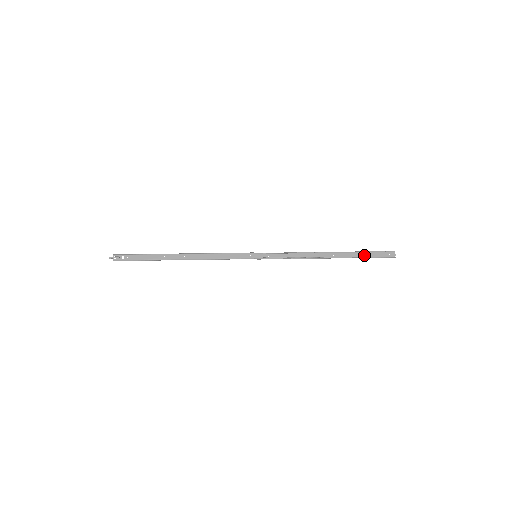
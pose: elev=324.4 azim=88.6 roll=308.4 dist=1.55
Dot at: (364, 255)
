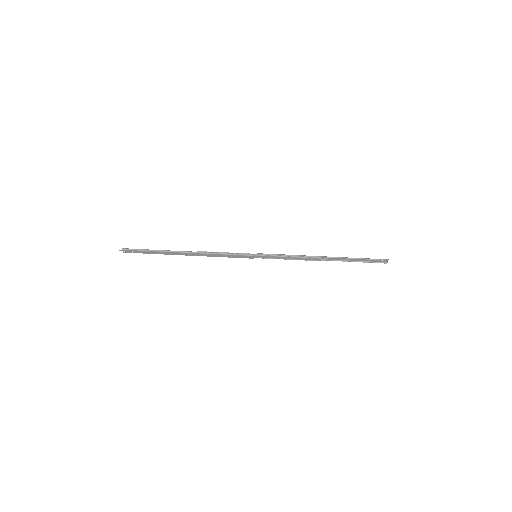
Dot at: (358, 260)
